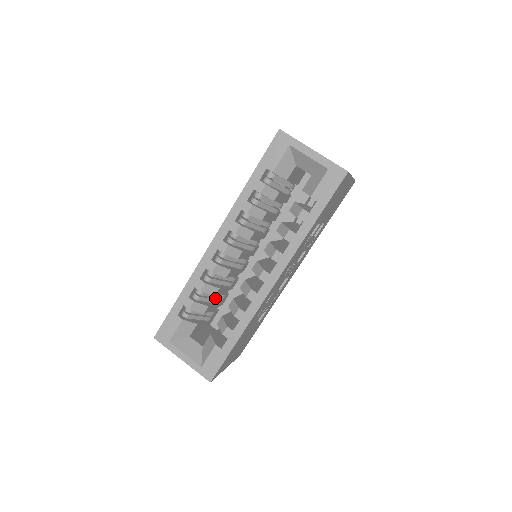
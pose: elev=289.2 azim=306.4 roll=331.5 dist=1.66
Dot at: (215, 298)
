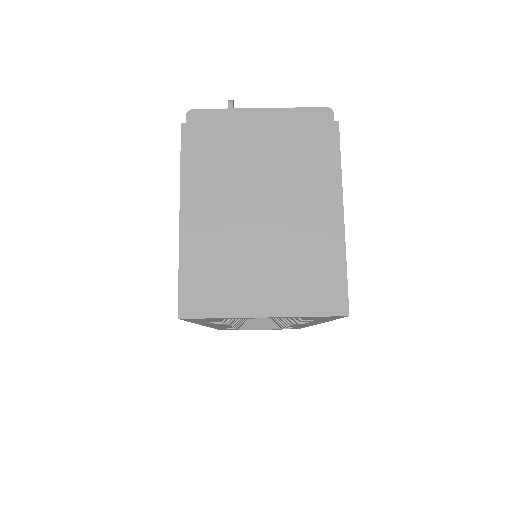
Dot at: occluded
